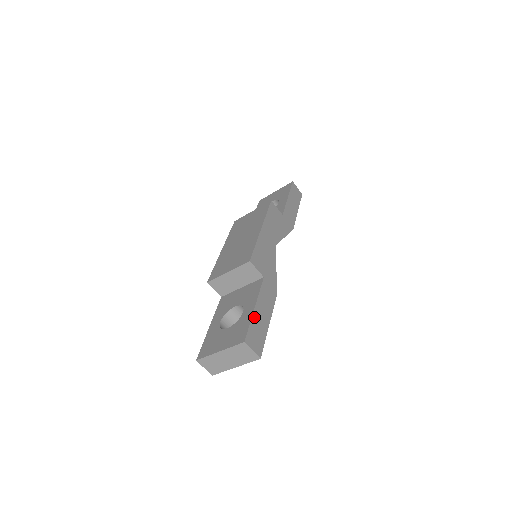
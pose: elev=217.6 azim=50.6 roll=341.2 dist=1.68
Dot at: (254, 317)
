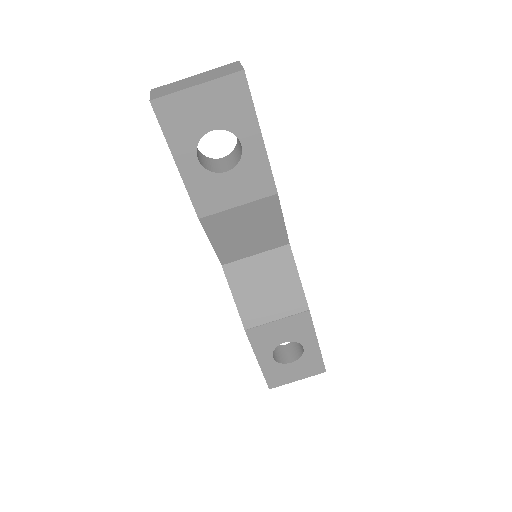
Dot at: occluded
